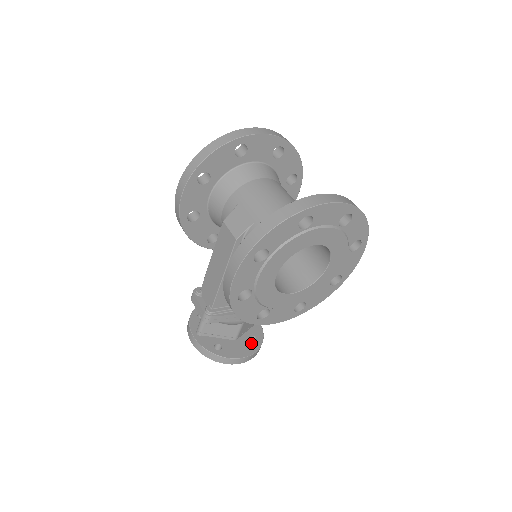
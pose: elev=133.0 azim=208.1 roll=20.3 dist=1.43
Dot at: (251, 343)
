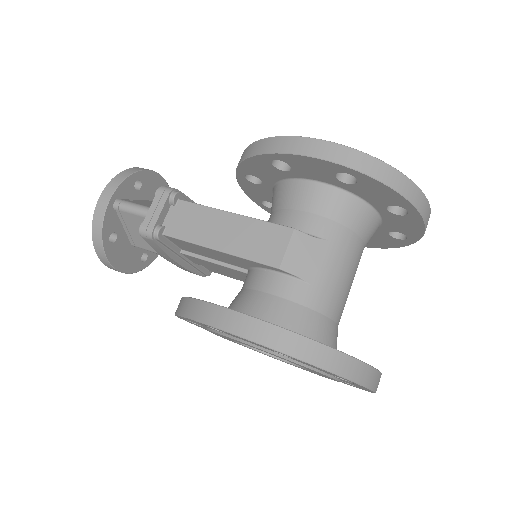
Dot at: (138, 260)
